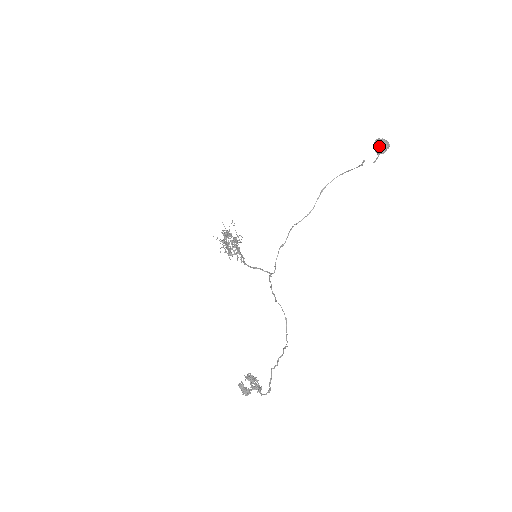
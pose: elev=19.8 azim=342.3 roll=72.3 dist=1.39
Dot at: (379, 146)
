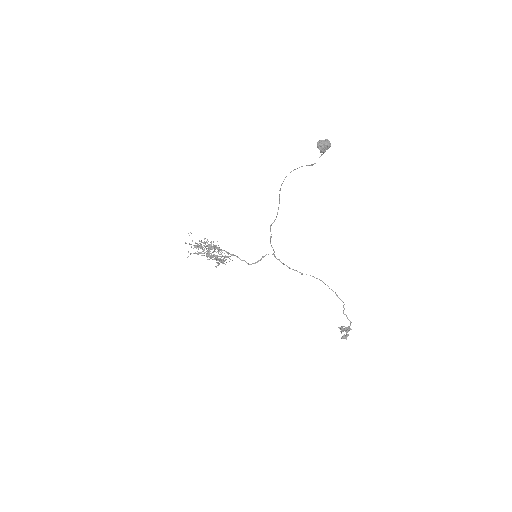
Dot at: (324, 150)
